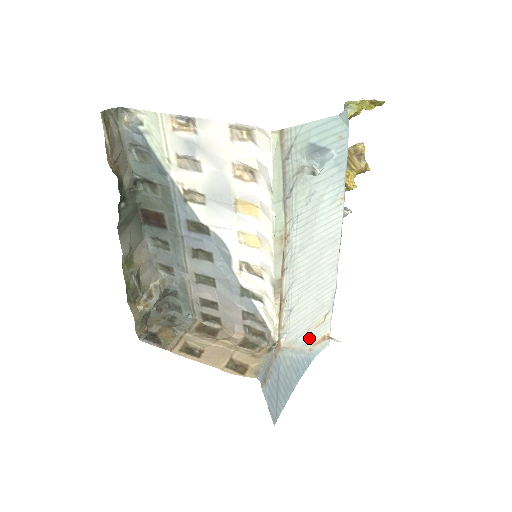
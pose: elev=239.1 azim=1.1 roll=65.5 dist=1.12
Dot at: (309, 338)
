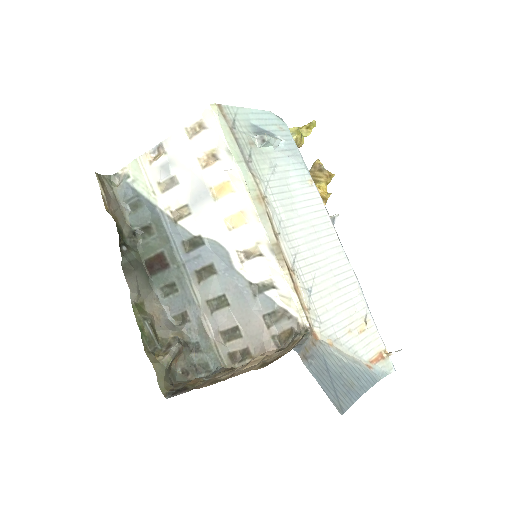
Dot at: (358, 347)
